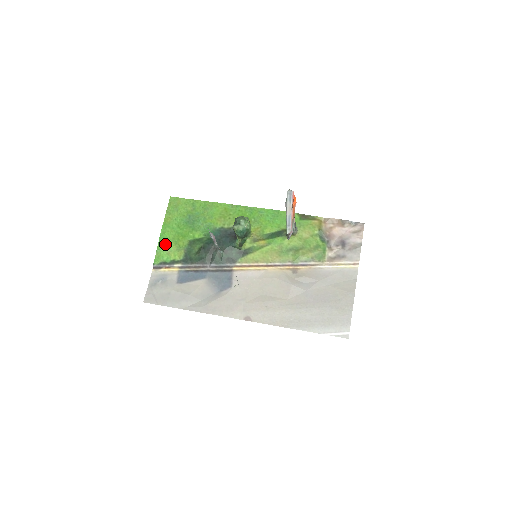
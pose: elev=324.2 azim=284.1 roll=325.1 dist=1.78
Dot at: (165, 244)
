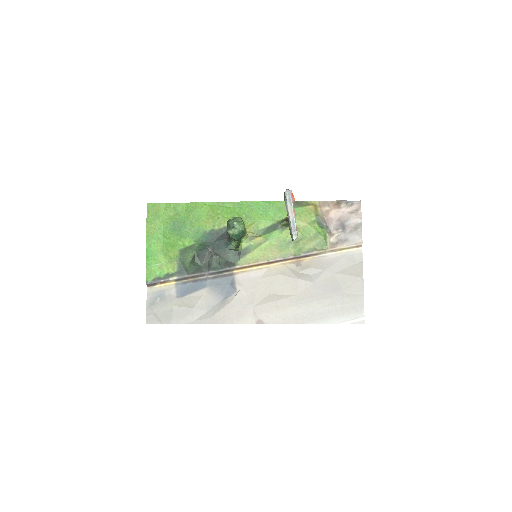
Dot at: (154, 258)
